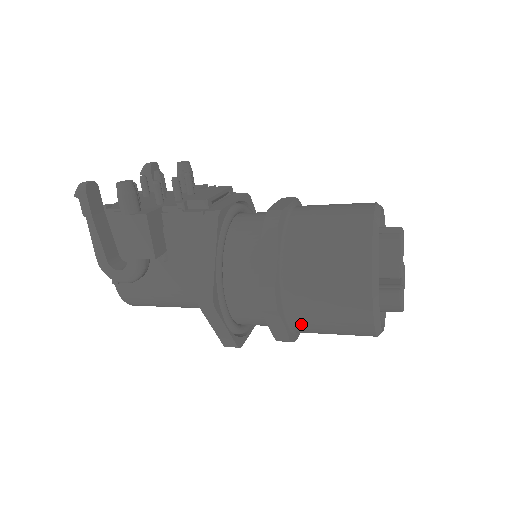
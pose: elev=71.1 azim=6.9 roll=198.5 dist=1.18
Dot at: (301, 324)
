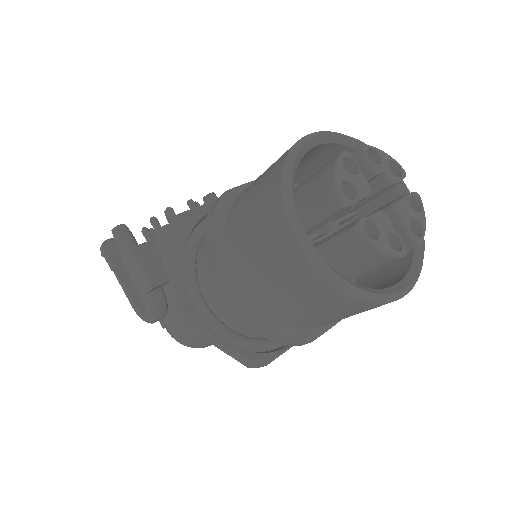
Dot at: (276, 313)
